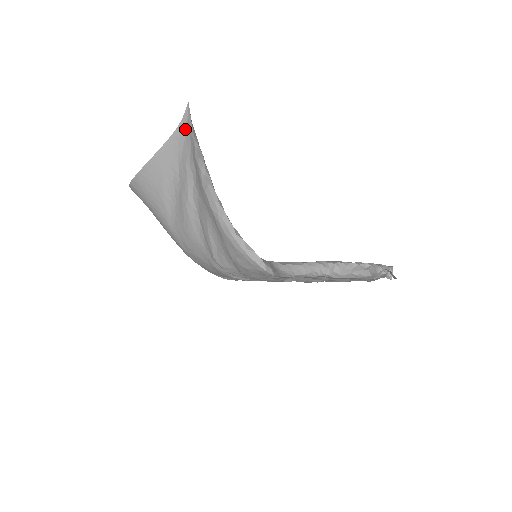
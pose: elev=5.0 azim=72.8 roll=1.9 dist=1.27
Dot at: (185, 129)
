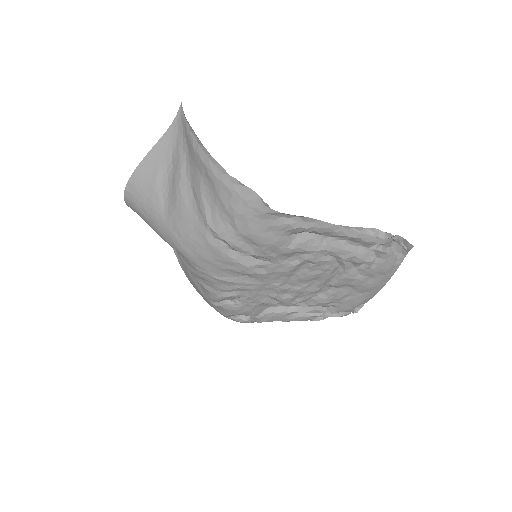
Dot at: (178, 122)
